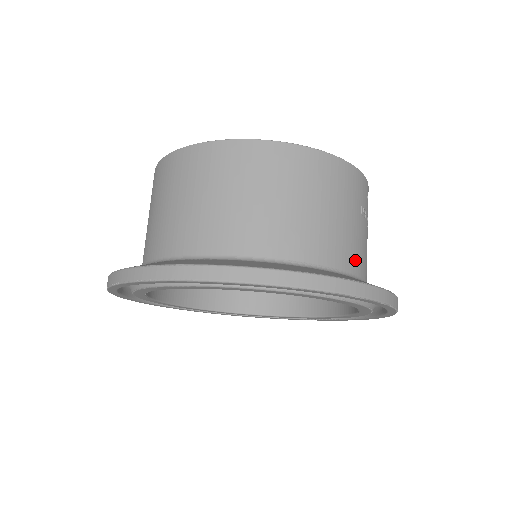
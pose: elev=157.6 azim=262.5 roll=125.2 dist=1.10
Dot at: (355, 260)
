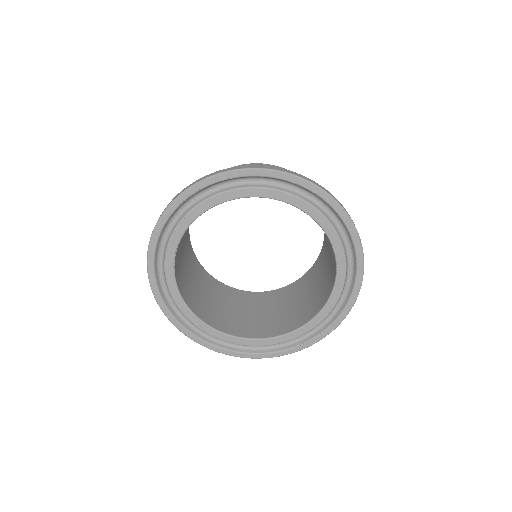
Dot at: occluded
